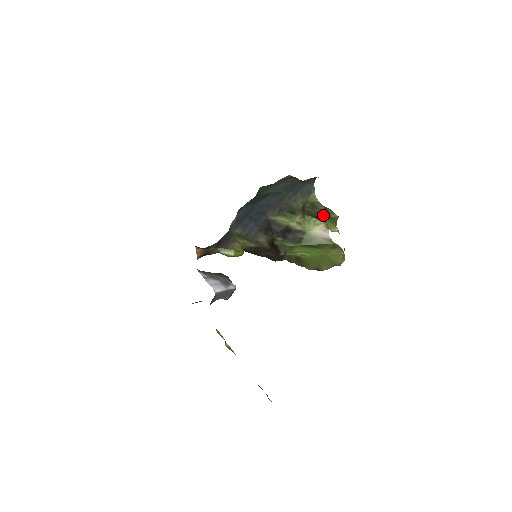
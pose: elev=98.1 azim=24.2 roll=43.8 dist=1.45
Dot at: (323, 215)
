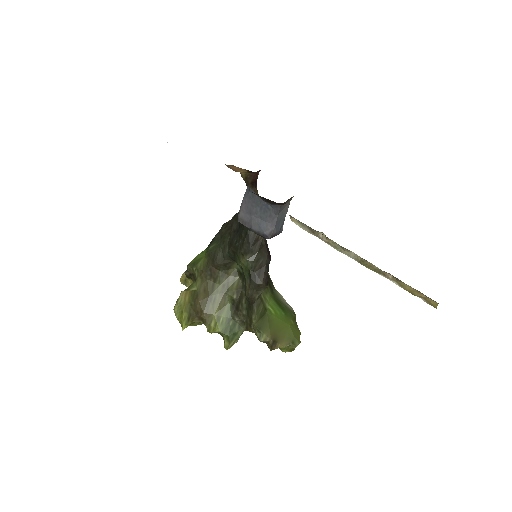
Dot at: occluded
